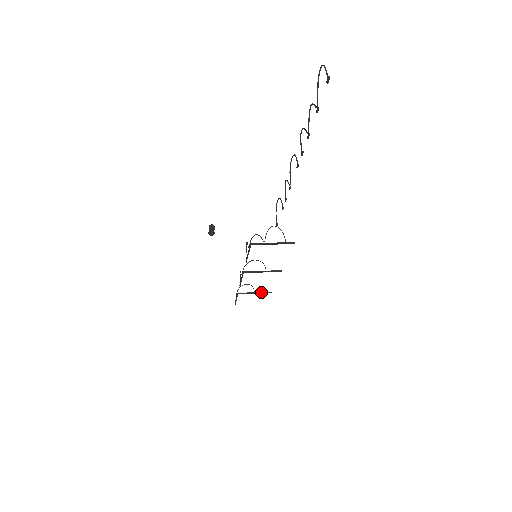
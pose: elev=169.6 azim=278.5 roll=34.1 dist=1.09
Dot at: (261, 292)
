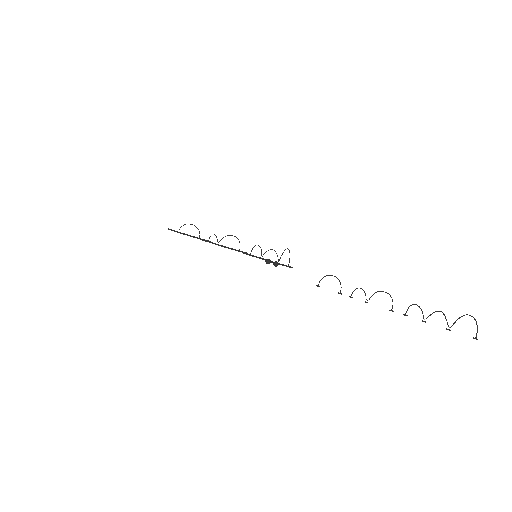
Dot at: (204, 239)
